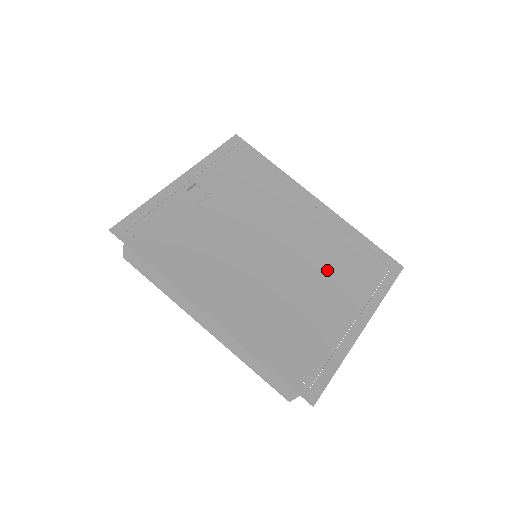
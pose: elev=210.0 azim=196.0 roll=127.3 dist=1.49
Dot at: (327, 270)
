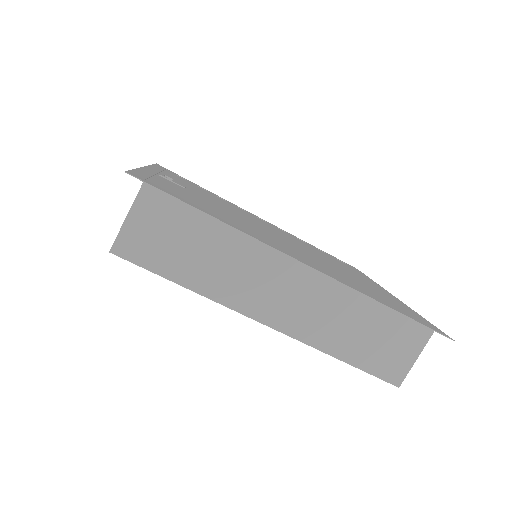
Dot at: (327, 259)
